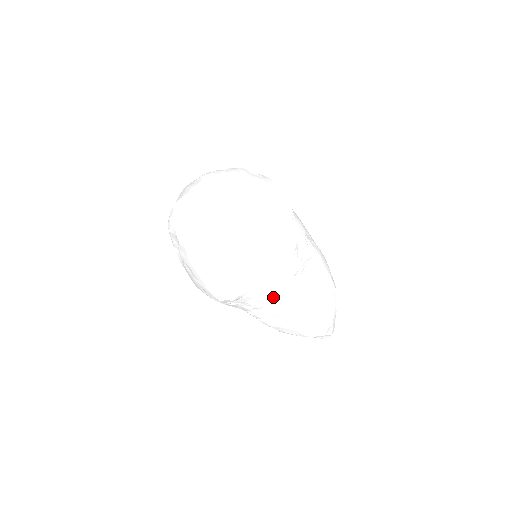
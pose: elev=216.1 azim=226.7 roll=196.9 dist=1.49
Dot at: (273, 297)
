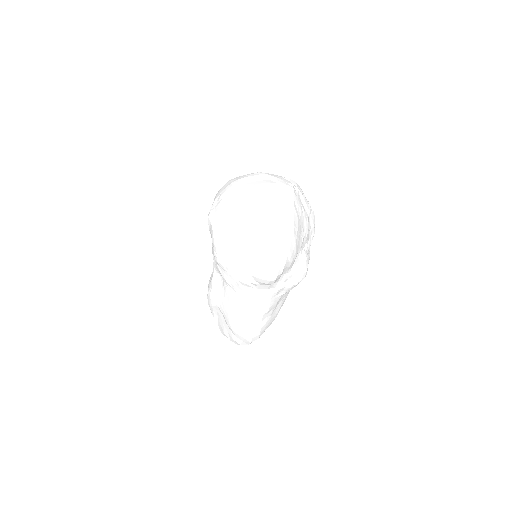
Dot at: (272, 296)
